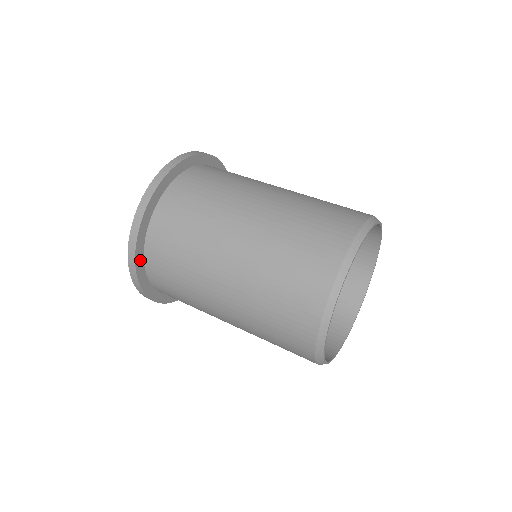
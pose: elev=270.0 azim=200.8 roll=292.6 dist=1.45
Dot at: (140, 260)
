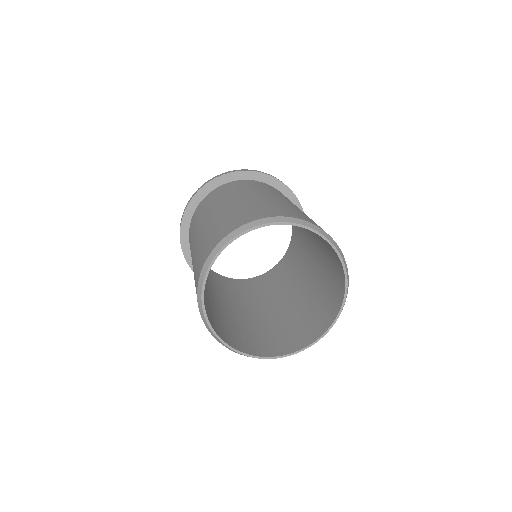
Dot at: (188, 218)
